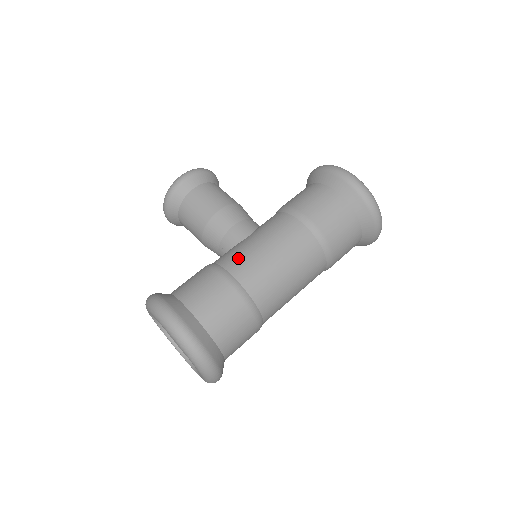
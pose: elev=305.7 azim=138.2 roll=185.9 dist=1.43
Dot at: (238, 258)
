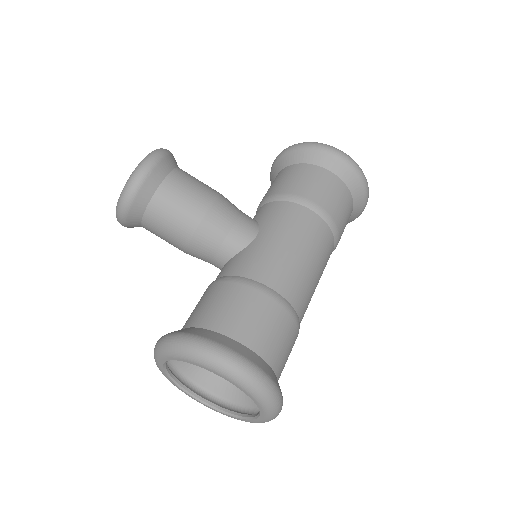
Dot at: (268, 266)
